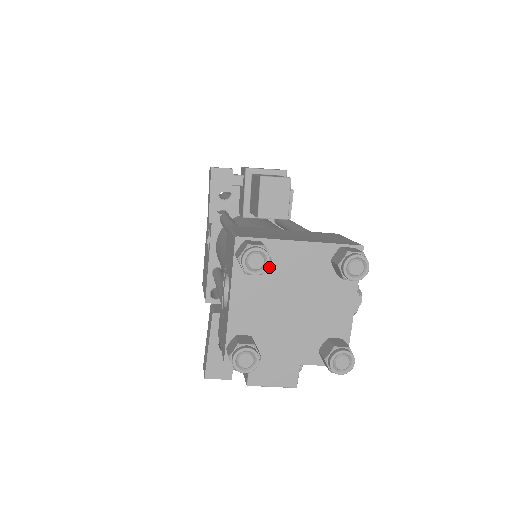
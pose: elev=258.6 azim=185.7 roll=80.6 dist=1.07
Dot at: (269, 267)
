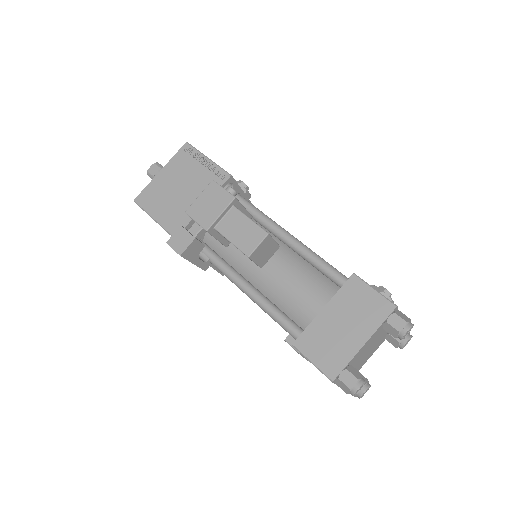
Dot at: (352, 363)
